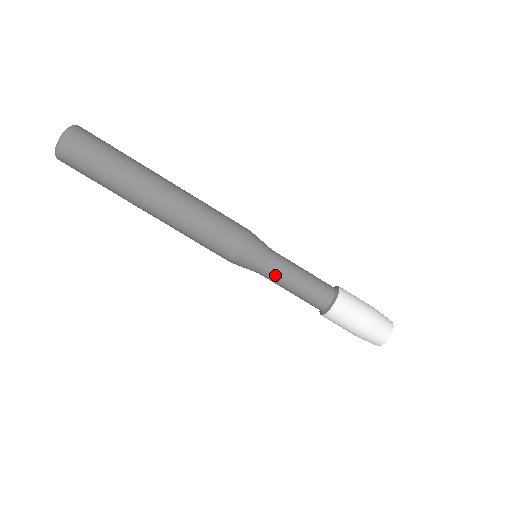
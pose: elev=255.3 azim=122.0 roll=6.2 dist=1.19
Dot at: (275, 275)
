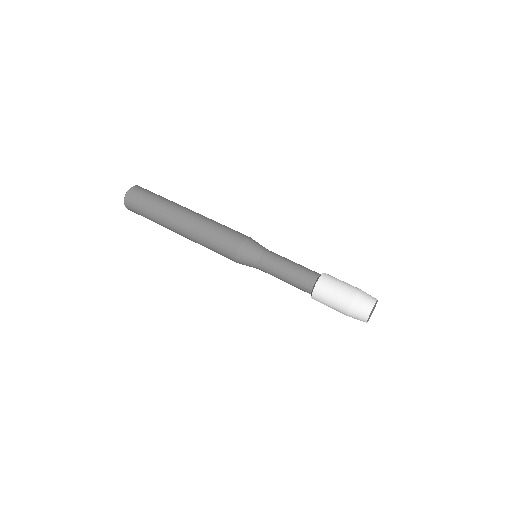
Dot at: (269, 263)
